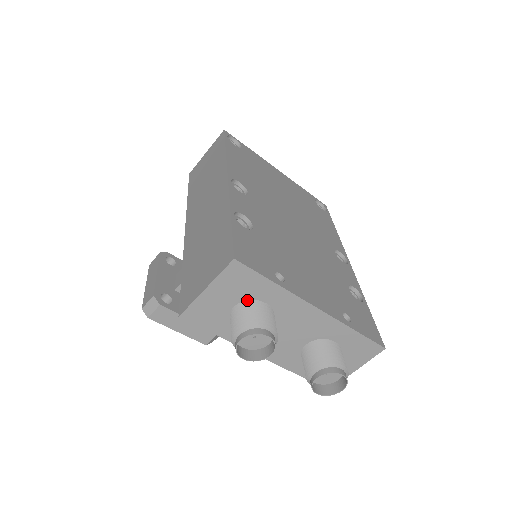
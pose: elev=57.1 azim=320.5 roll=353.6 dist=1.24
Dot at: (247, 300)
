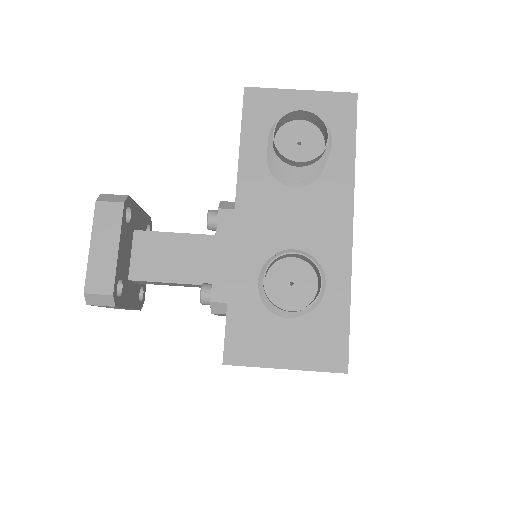
Dot at: occluded
